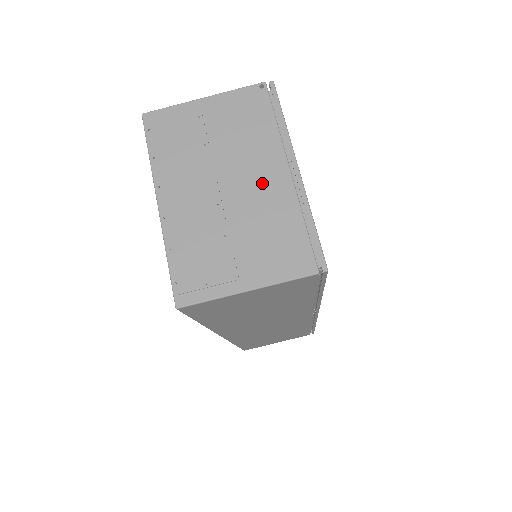
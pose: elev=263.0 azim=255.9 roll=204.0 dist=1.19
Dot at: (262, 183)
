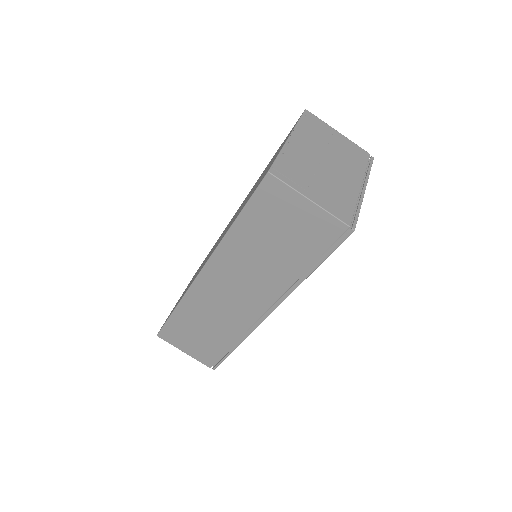
Dot at: (345, 177)
